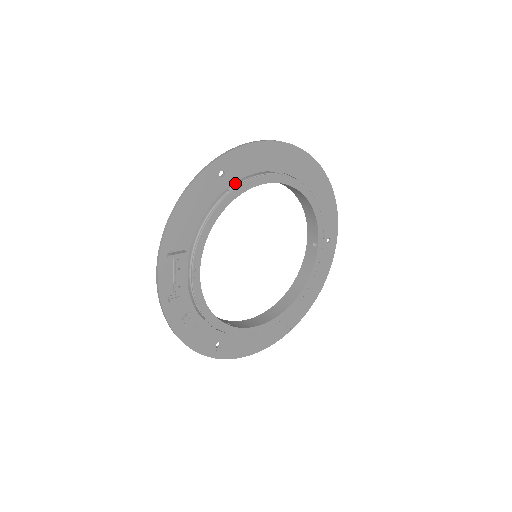
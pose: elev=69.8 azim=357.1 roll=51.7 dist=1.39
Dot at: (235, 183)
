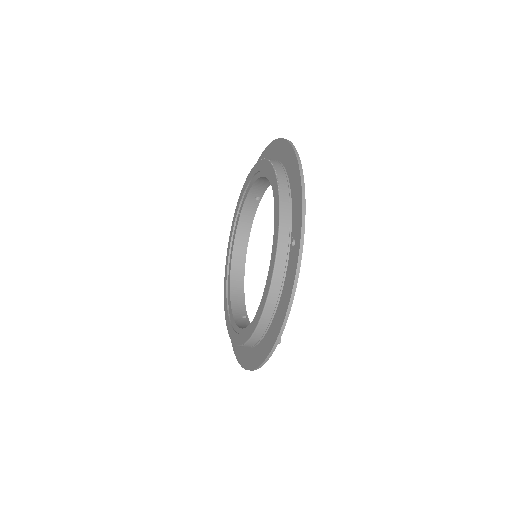
Dot at: occluded
